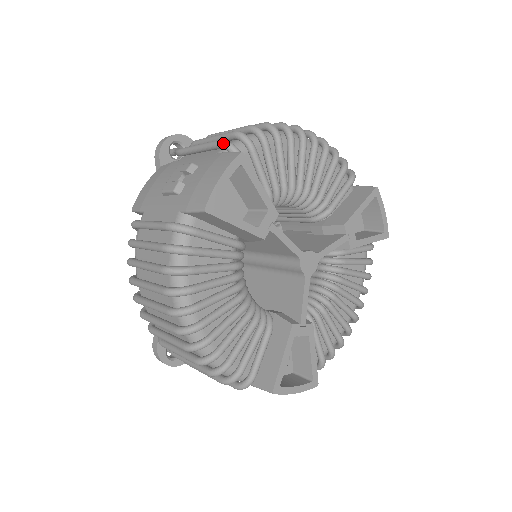
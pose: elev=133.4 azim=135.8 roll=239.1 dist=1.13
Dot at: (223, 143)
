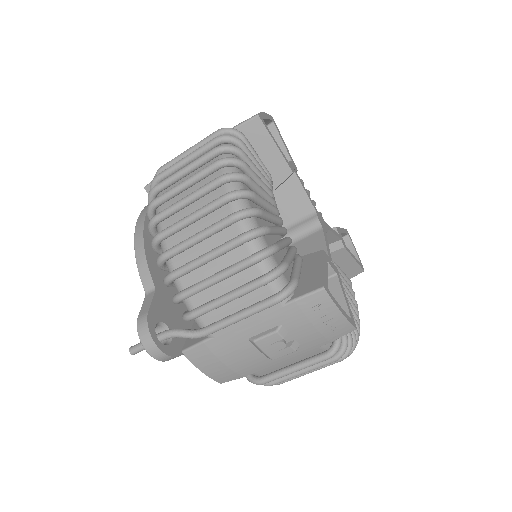
Dot at: occluded
